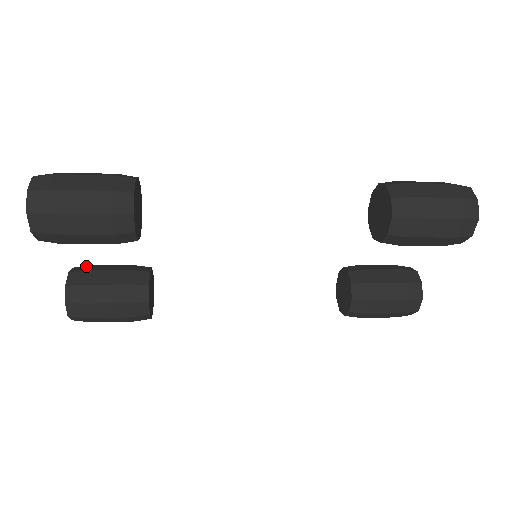
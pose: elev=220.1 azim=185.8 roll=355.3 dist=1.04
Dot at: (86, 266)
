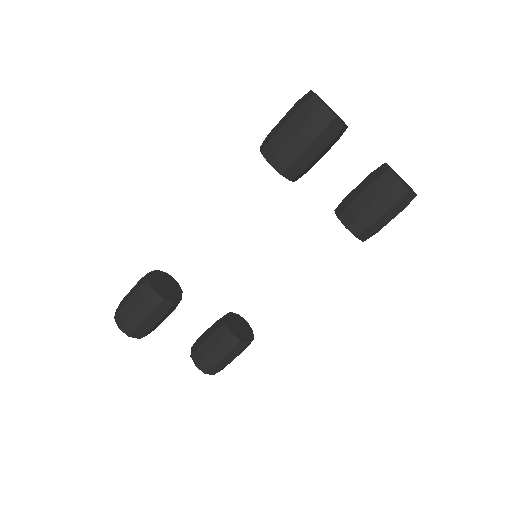
Dot at: occluded
